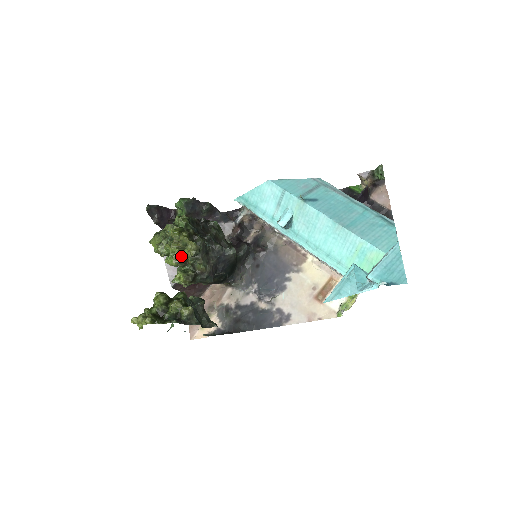
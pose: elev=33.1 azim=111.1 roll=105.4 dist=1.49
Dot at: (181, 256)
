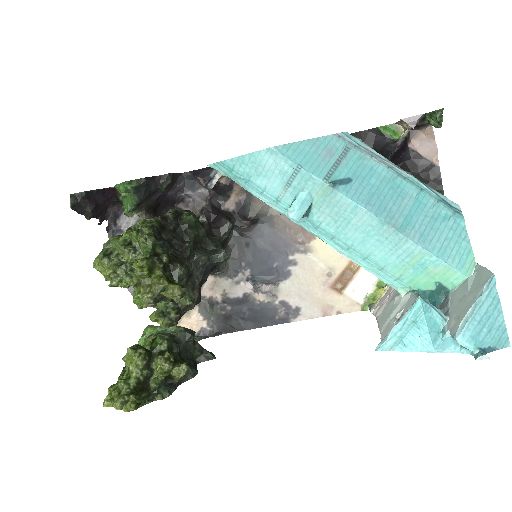
Dot at: (155, 296)
